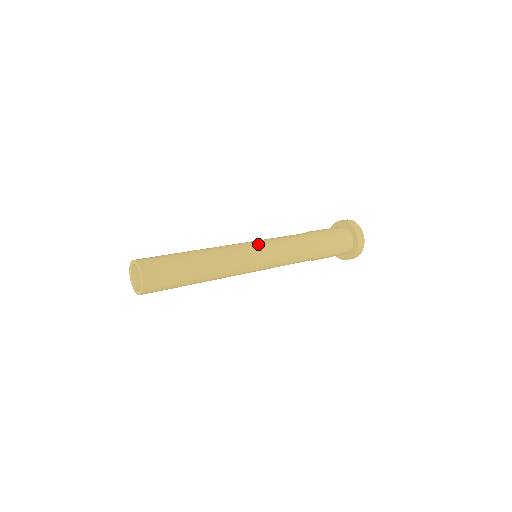
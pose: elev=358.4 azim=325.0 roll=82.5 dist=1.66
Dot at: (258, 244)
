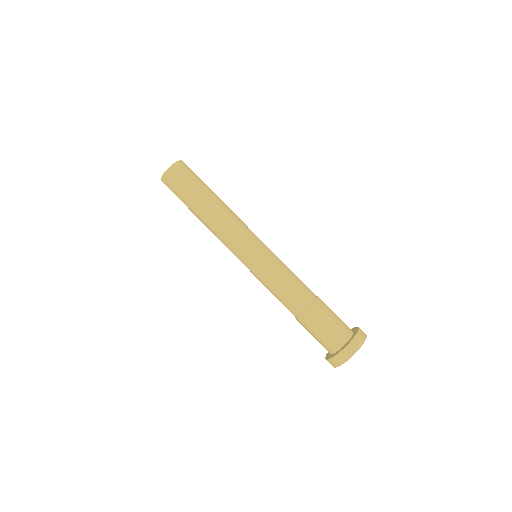
Dot at: occluded
